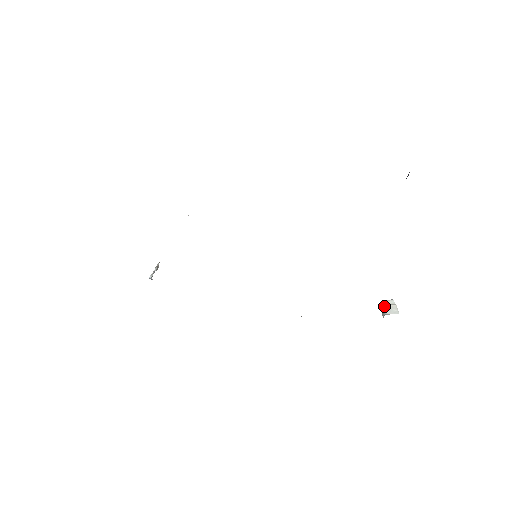
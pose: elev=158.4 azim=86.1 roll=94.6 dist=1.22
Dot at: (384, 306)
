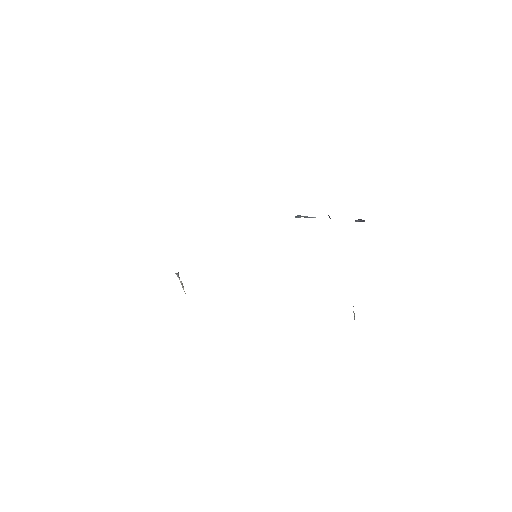
Dot at: occluded
